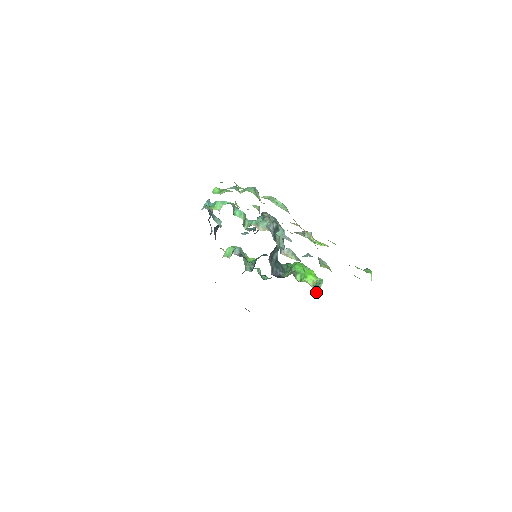
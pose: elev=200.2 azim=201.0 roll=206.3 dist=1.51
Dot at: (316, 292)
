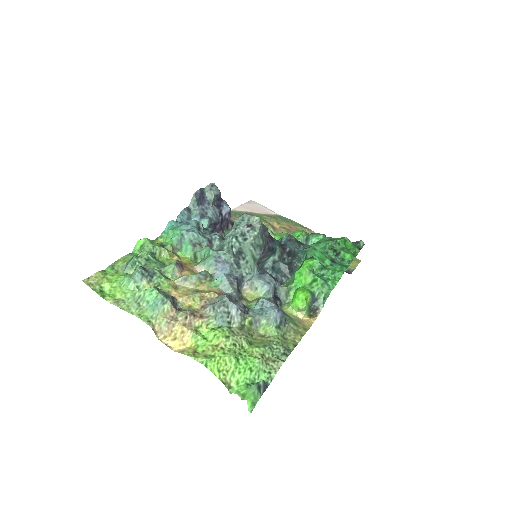
Dot at: (316, 312)
